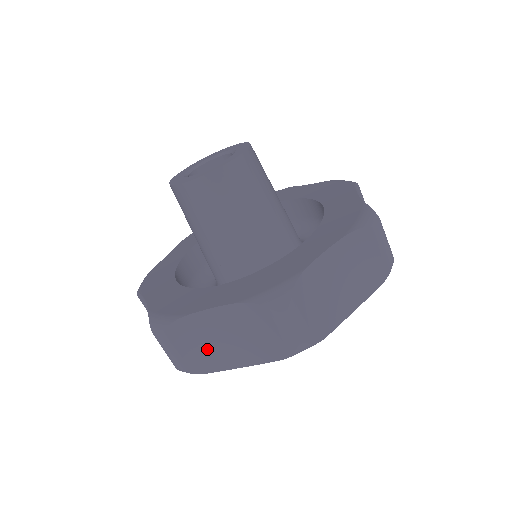
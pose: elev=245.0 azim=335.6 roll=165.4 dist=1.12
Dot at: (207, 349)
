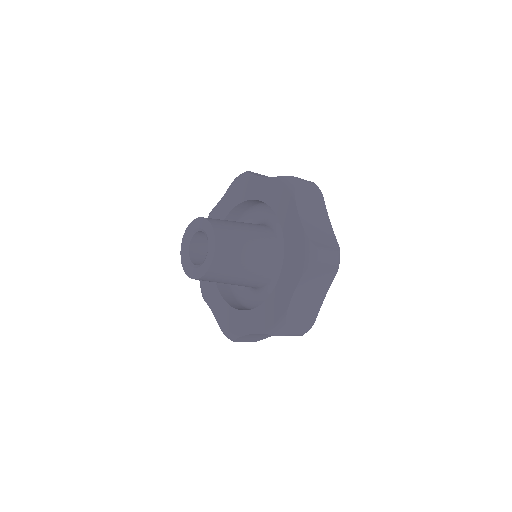
Dot at: occluded
